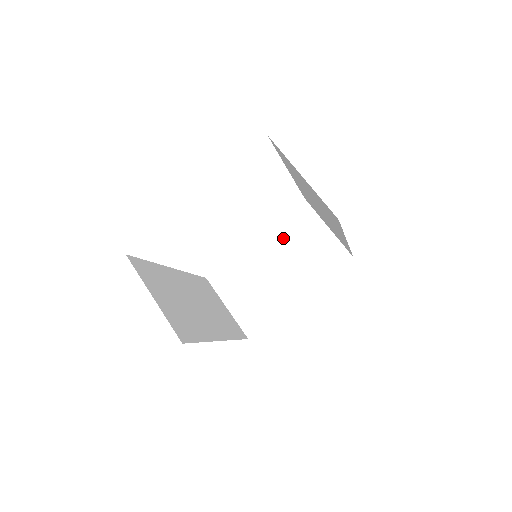
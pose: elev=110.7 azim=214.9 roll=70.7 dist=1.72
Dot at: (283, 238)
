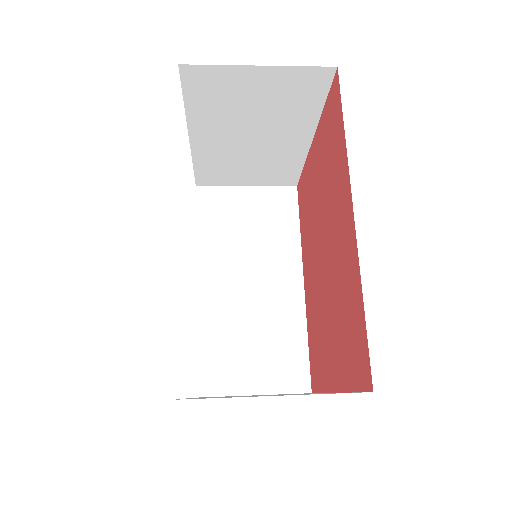
Dot at: occluded
